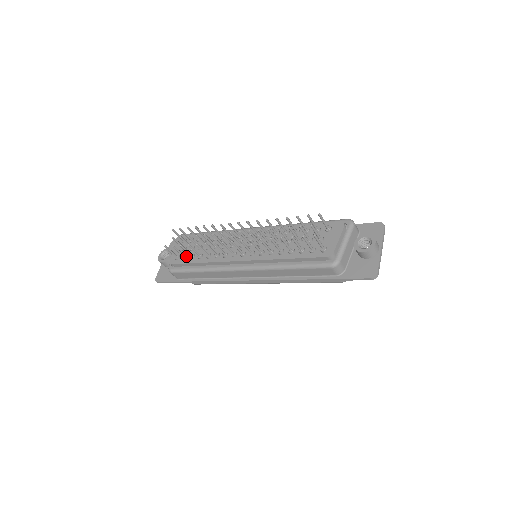
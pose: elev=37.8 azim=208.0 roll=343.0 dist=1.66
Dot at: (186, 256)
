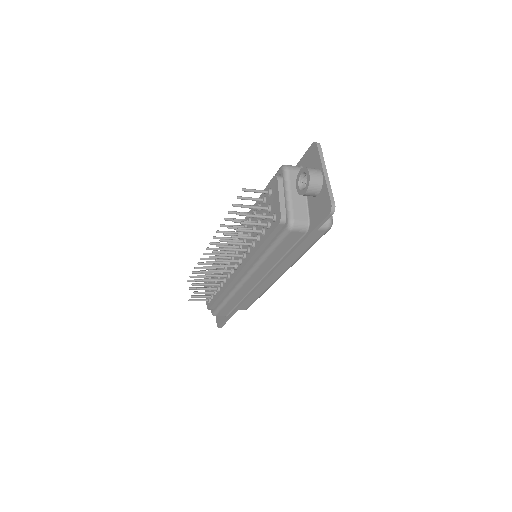
Dot at: (211, 295)
